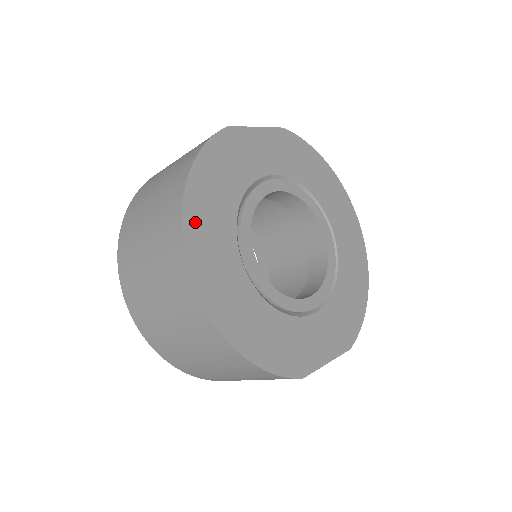
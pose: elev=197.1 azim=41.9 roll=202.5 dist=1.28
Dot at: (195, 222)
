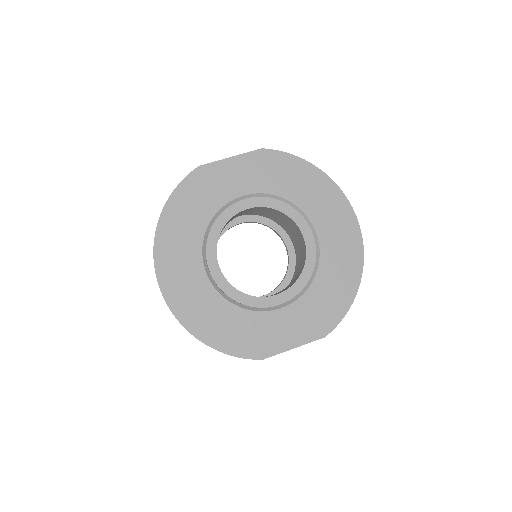
Dot at: (164, 249)
